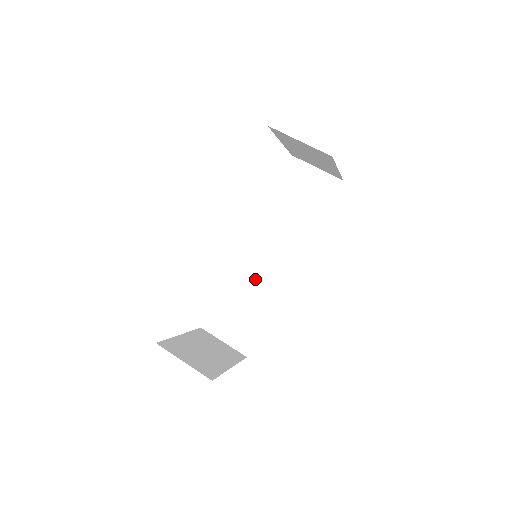
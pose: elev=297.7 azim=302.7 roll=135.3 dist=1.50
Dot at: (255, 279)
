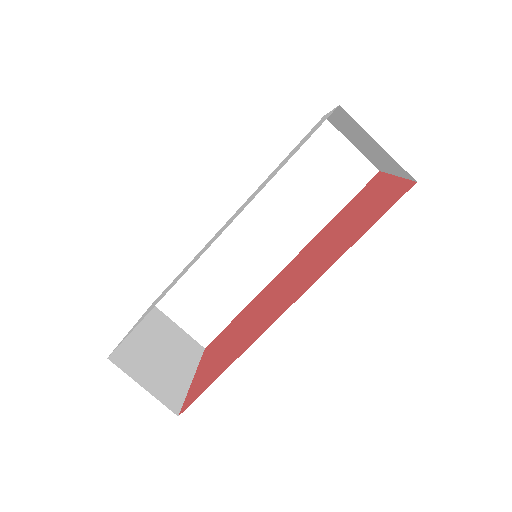
Dot at: (235, 263)
